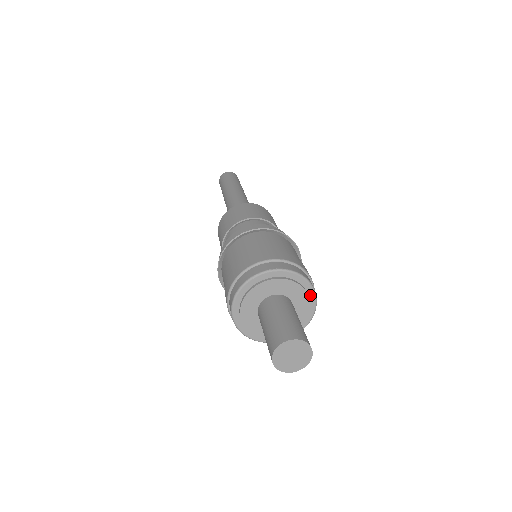
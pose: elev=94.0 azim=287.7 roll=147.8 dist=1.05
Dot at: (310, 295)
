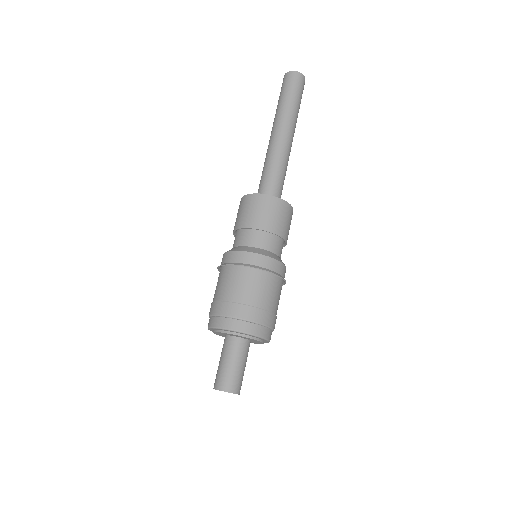
Dot at: (265, 341)
